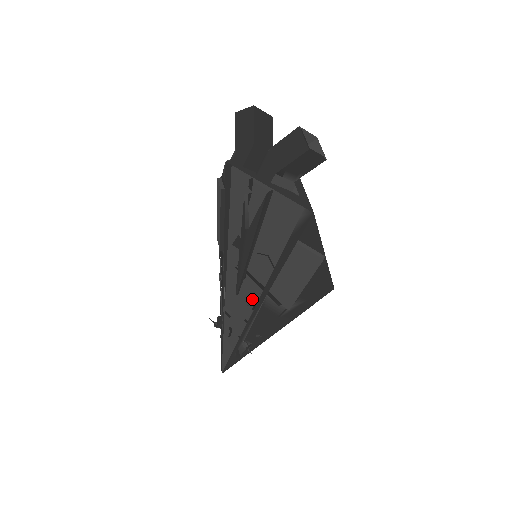
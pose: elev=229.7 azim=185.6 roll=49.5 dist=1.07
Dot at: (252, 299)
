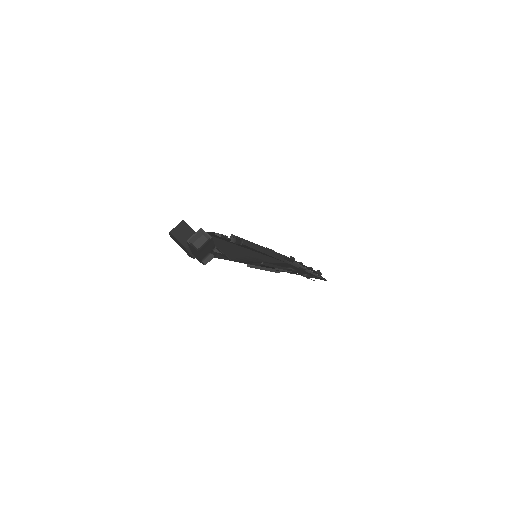
Dot at: occluded
